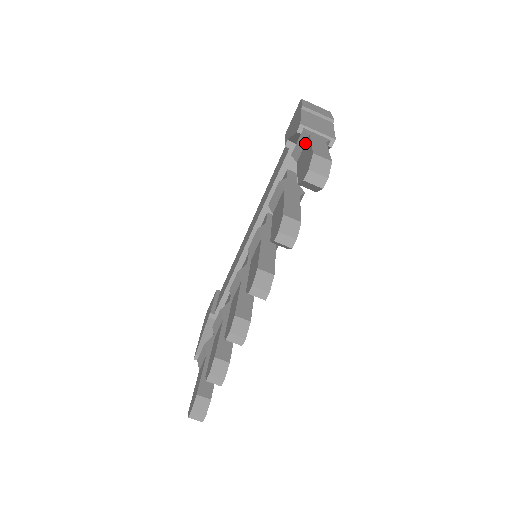
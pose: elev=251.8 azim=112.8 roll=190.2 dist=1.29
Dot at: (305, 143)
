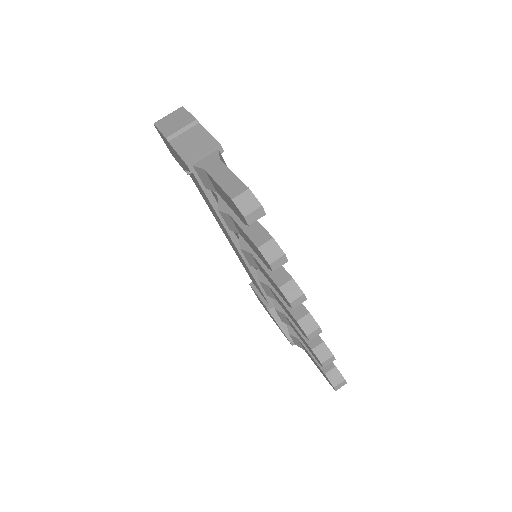
Dot at: (207, 177)
